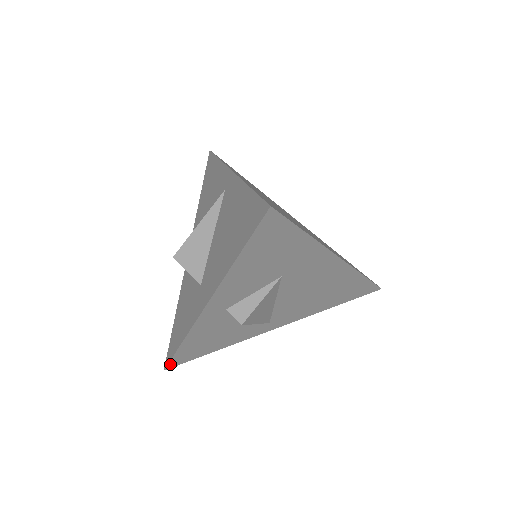
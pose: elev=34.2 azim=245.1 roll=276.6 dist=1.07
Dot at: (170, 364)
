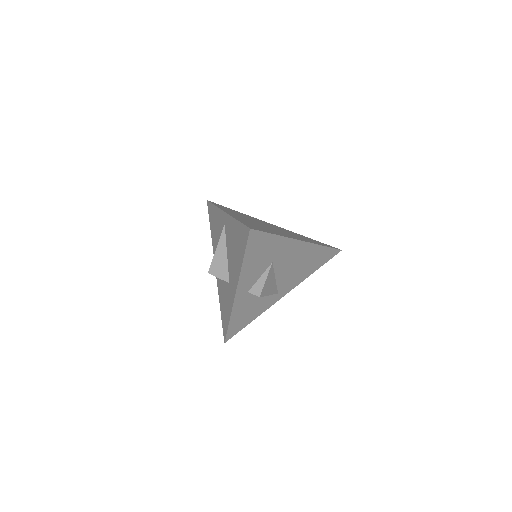
Dot at: (227, 338)
